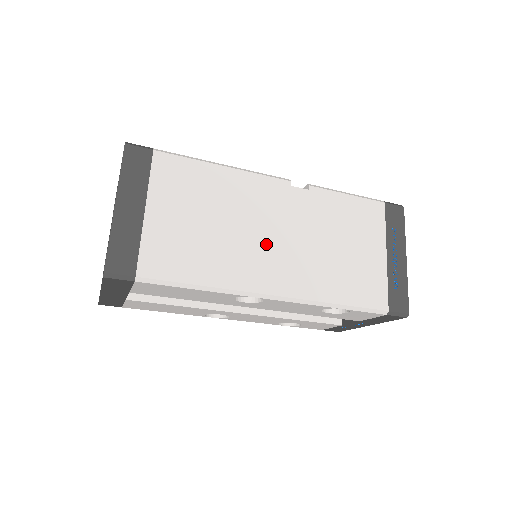
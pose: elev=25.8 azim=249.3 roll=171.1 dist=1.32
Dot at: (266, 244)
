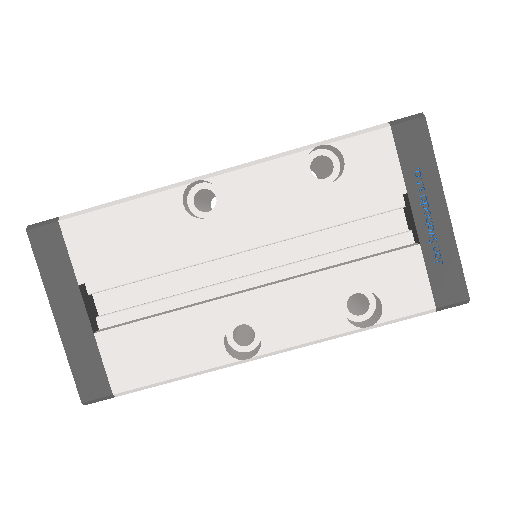
Dot at: occluded
